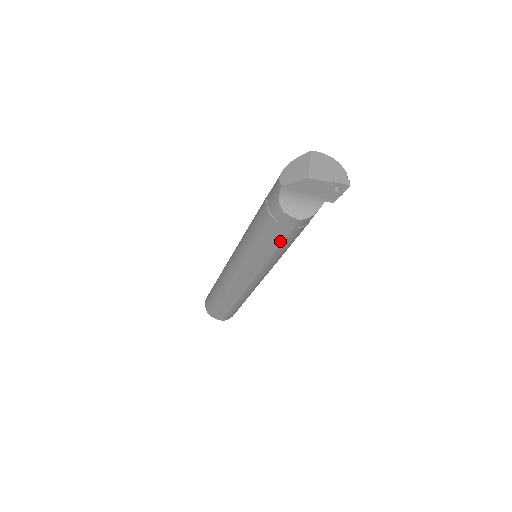
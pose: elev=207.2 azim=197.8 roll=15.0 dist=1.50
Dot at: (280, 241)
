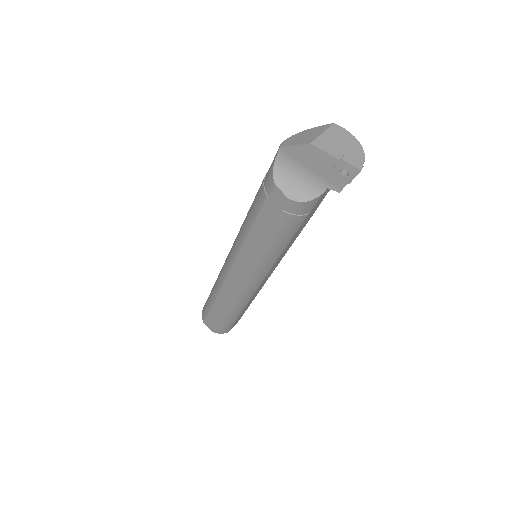
Dot at: (269, 229)
